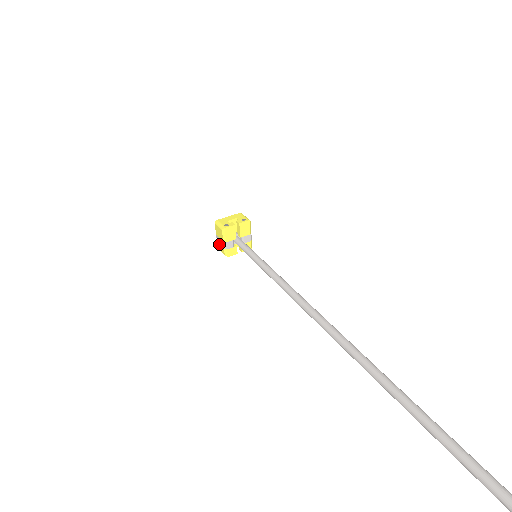
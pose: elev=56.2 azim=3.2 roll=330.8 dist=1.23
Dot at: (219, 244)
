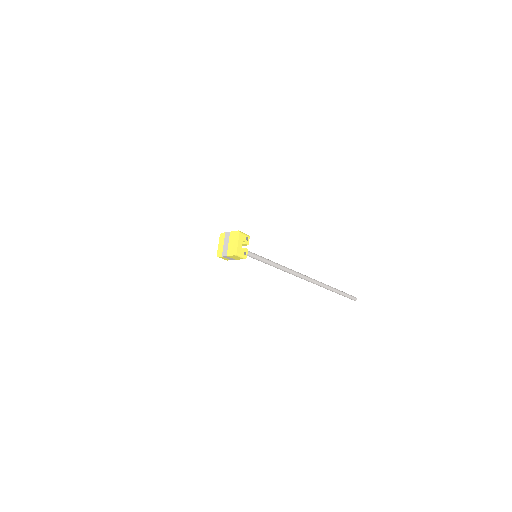
Dot at: (225, 258)
